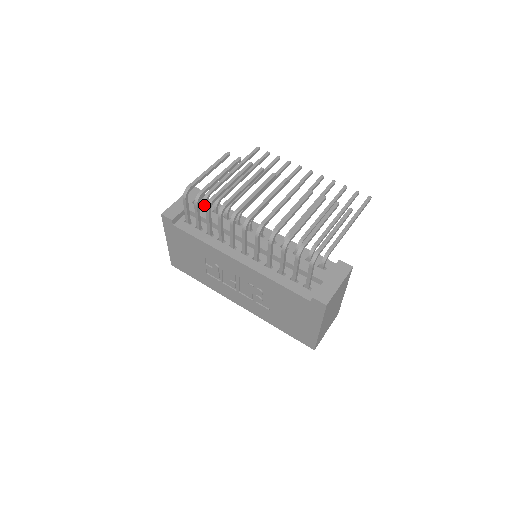
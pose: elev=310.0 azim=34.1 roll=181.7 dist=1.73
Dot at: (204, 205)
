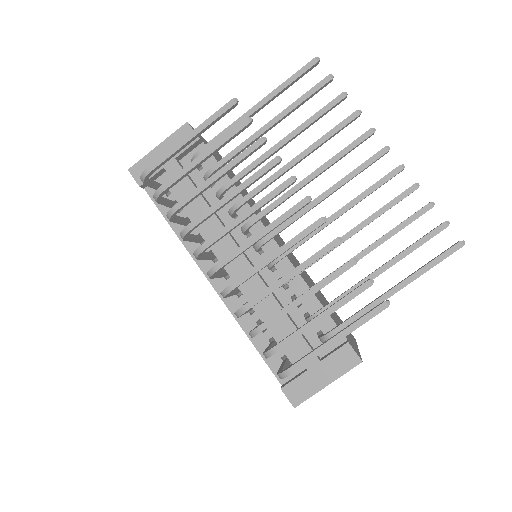
Dot at: occluded
